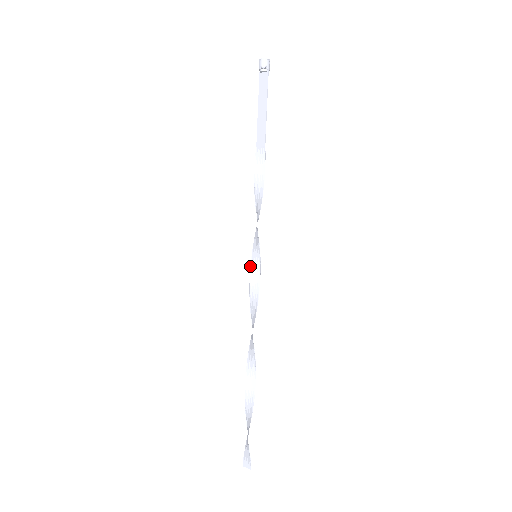
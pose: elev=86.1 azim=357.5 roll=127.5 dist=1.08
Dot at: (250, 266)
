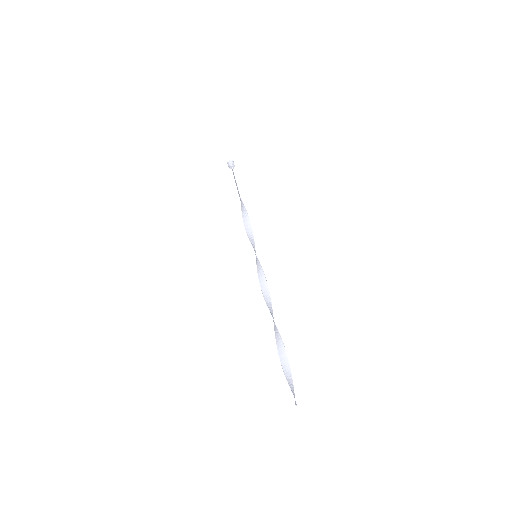
Dot at: (256, 264)
